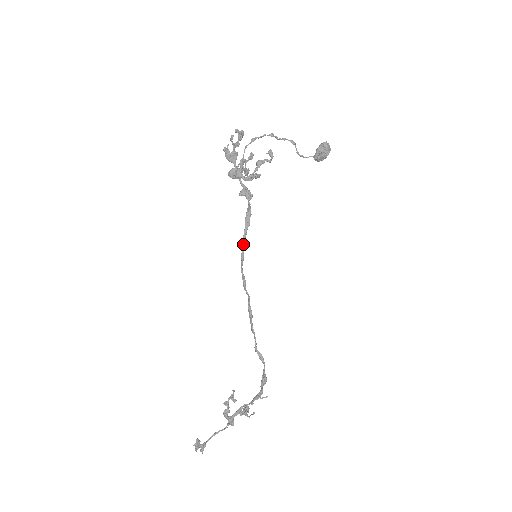
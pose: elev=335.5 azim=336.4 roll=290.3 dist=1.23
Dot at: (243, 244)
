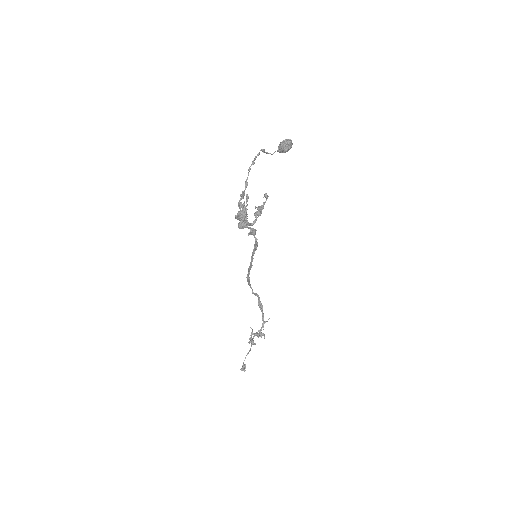
Dot at: (252, 261)
